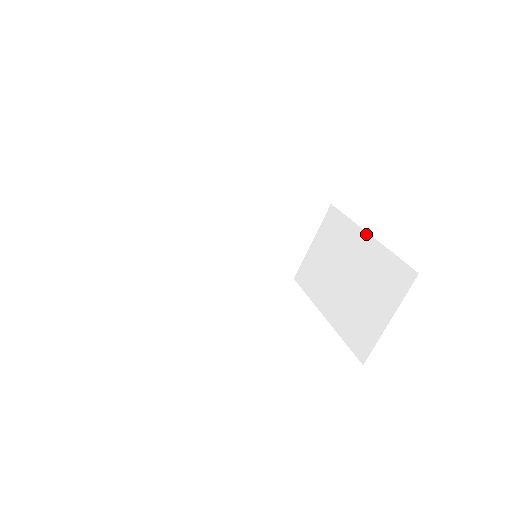
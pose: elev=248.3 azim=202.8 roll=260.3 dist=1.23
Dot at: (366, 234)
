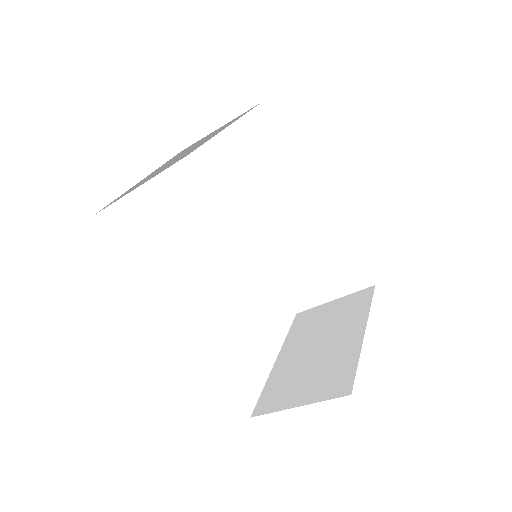
Dot at: (364, 330)
